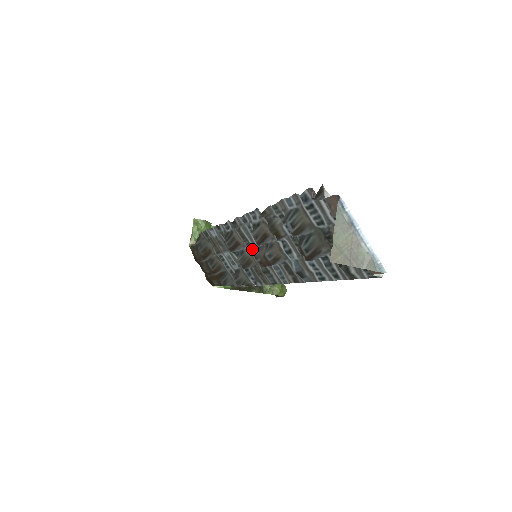
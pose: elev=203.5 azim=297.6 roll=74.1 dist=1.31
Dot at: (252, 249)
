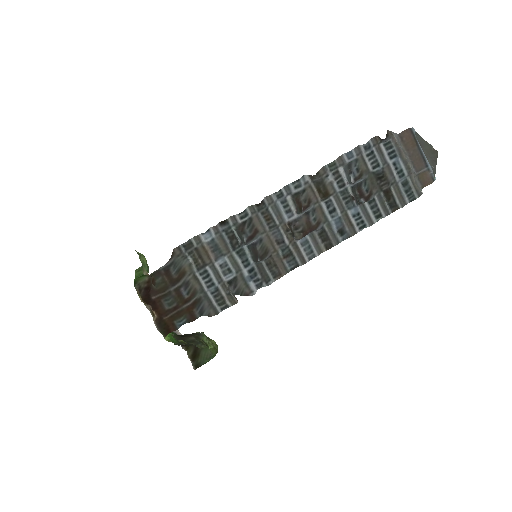
Dot at: (276, 231)
